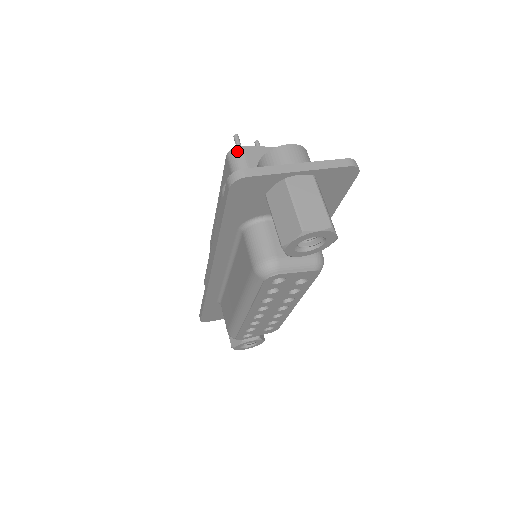
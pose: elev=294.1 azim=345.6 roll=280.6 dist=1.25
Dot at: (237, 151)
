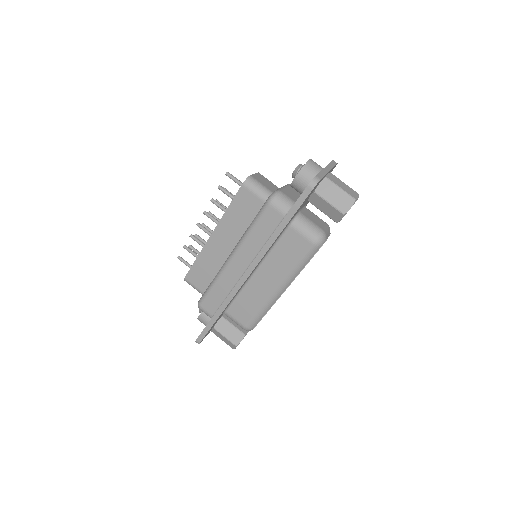
Dot at: (251, 179)
